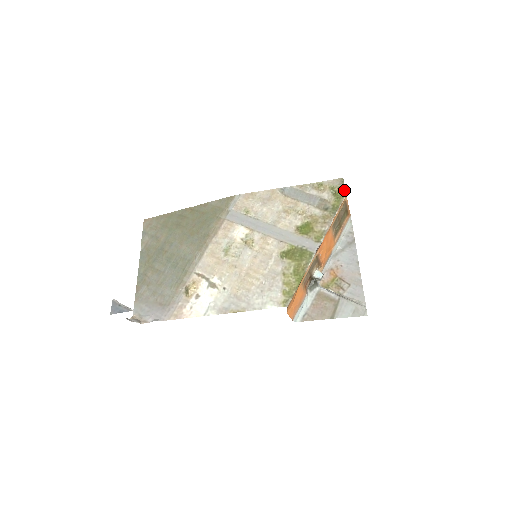
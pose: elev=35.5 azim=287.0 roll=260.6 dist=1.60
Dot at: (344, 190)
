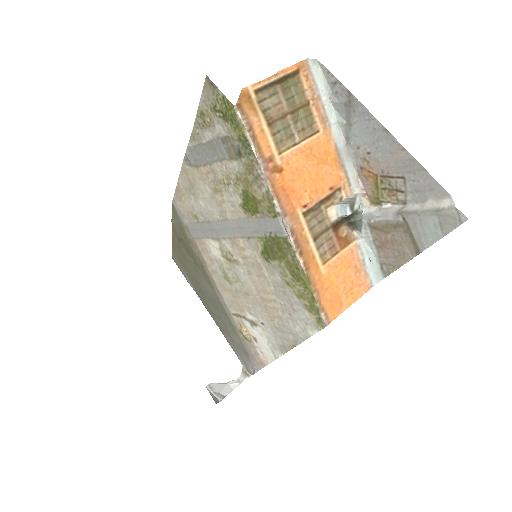
Dot at: (225, 99)
